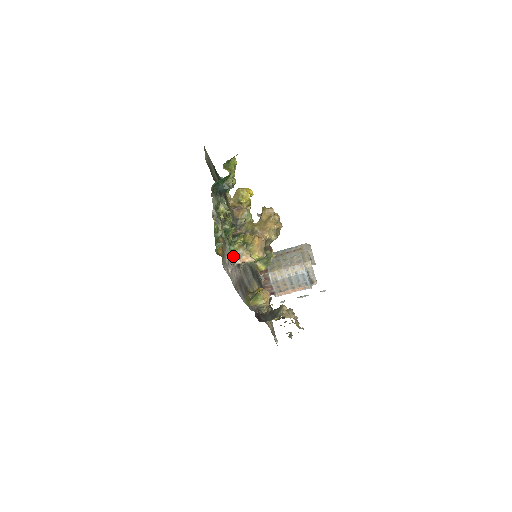
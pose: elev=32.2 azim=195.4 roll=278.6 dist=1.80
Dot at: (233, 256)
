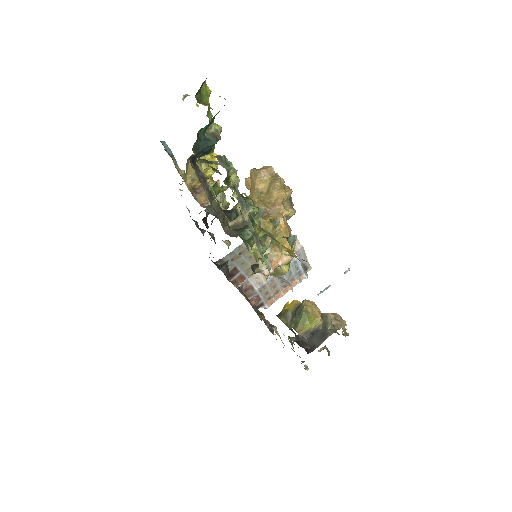
Dot at: occluded
